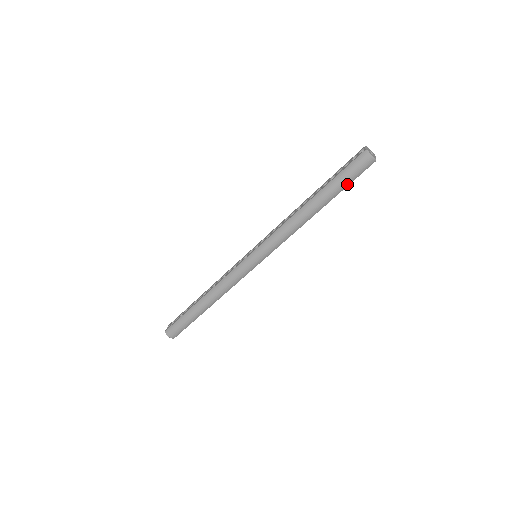
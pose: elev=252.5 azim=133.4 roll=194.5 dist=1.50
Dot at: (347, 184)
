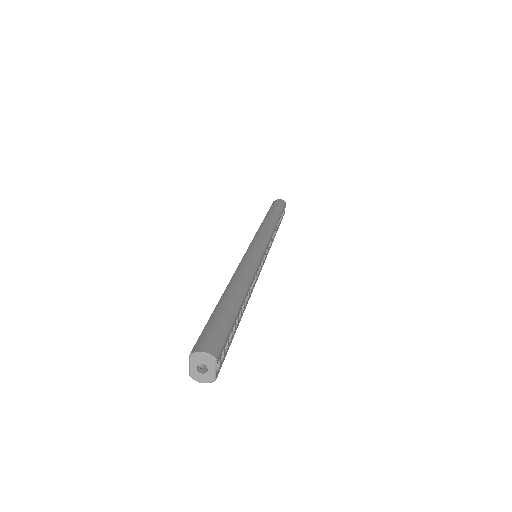
Dot at: (281, 209)
